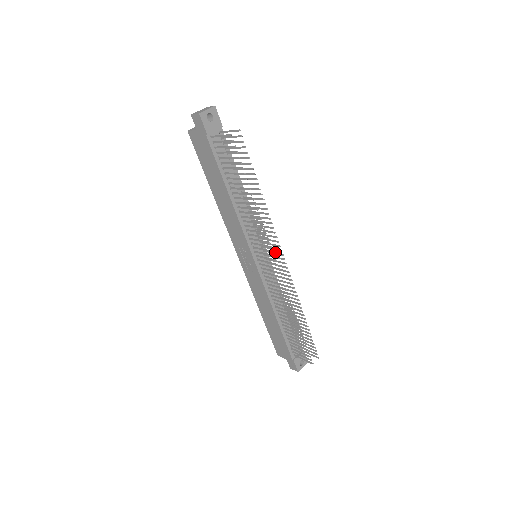
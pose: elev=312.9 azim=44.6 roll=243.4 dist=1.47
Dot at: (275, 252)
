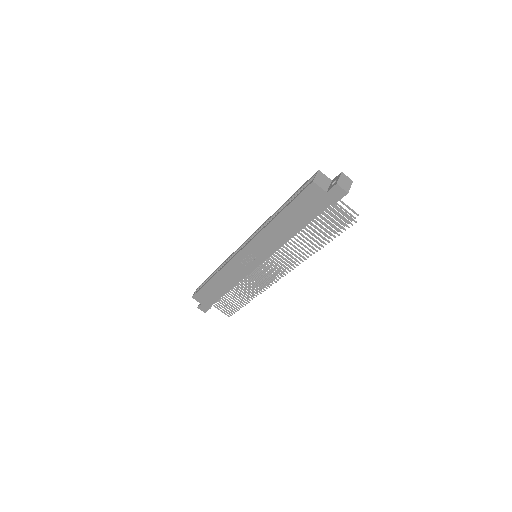
Dot at: occluded
